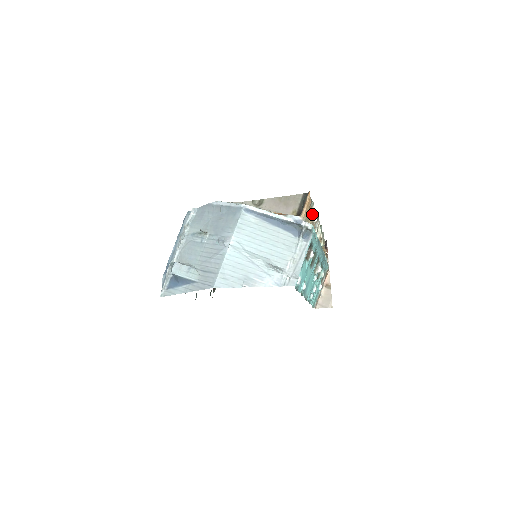
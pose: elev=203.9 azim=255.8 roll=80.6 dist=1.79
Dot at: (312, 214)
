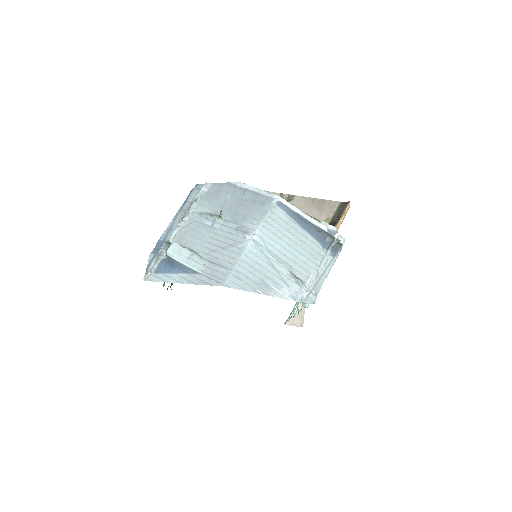
Dot at: occluded
